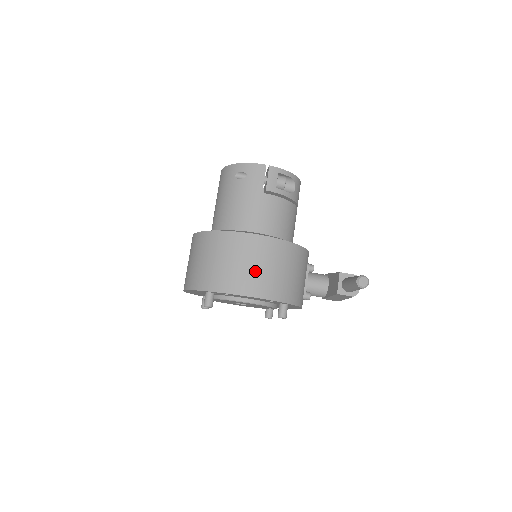
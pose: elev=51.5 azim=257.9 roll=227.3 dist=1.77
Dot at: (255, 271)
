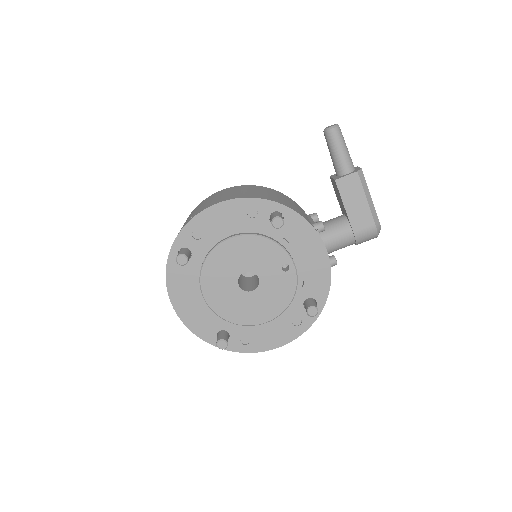
Dot at: (218, 198)
